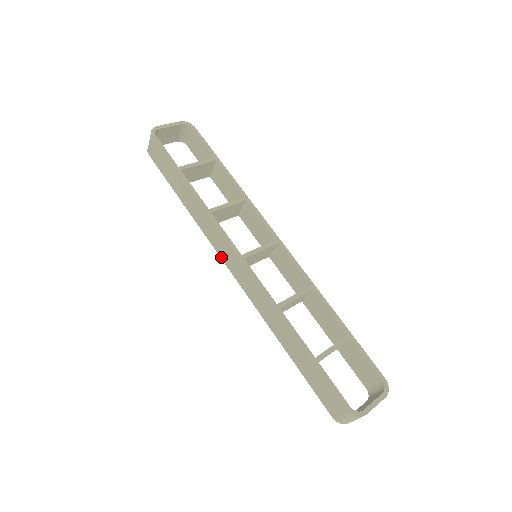
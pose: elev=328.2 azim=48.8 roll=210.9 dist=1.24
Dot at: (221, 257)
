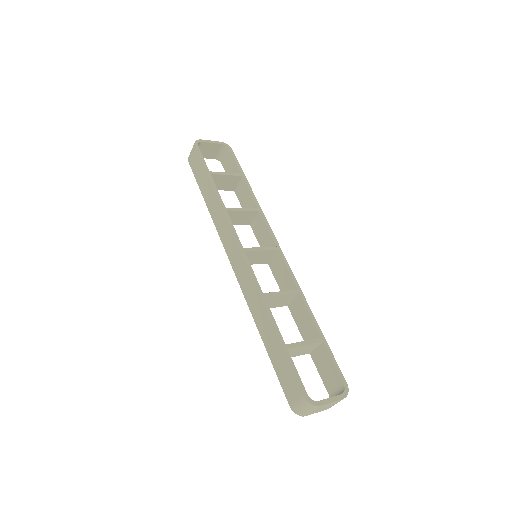
Dot at: (226, 250)
